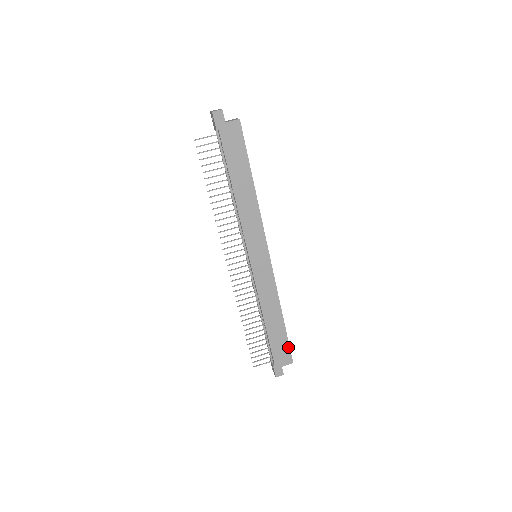
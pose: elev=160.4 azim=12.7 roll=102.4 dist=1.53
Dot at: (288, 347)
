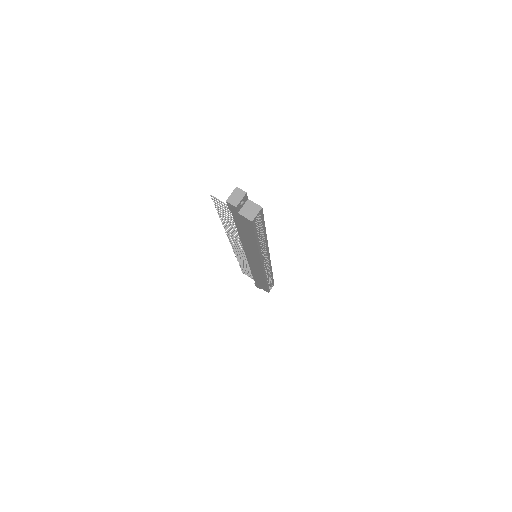
Dot at: (267, 289)
